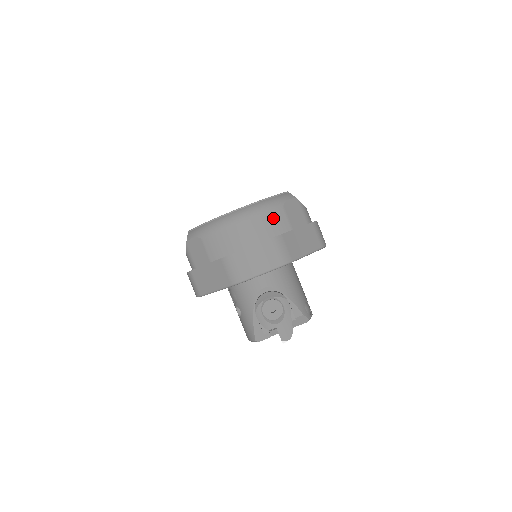
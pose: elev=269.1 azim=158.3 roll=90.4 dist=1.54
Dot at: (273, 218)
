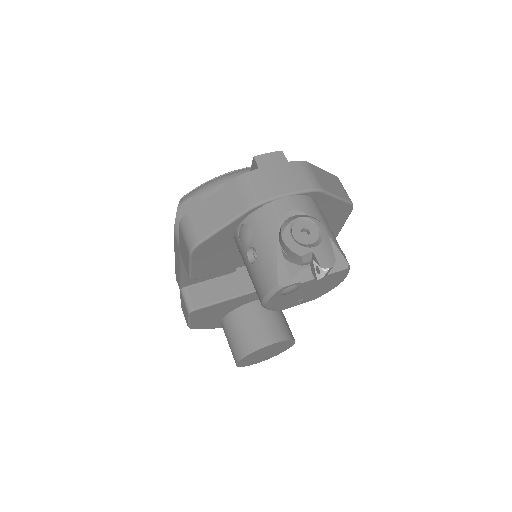
Dot at: occluded
